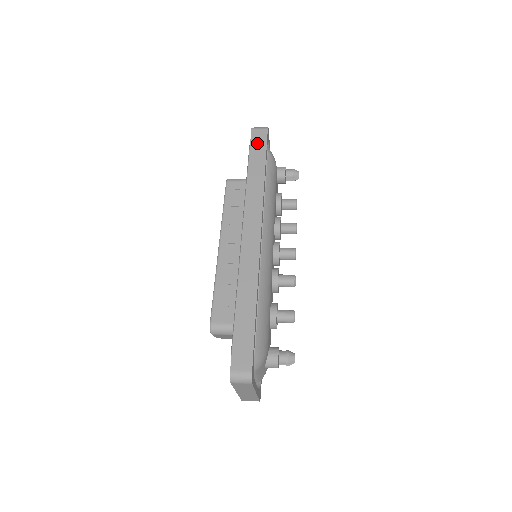
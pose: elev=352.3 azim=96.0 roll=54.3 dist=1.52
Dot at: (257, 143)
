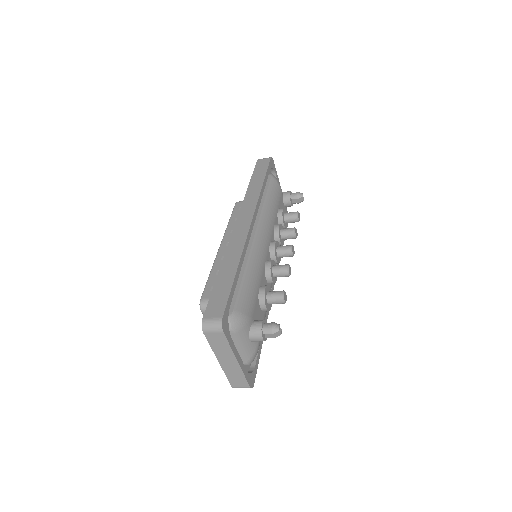
Dot at: (260, 167)
